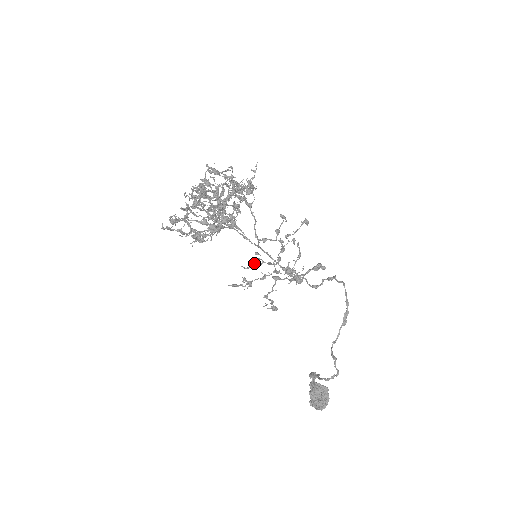
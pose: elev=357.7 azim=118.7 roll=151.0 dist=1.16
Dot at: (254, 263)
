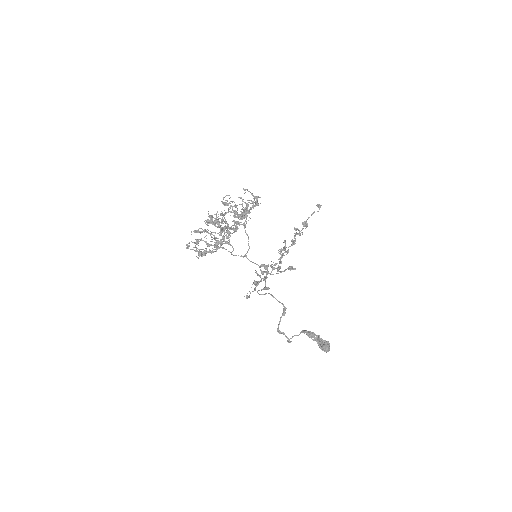
Dot at: (285, 247)
